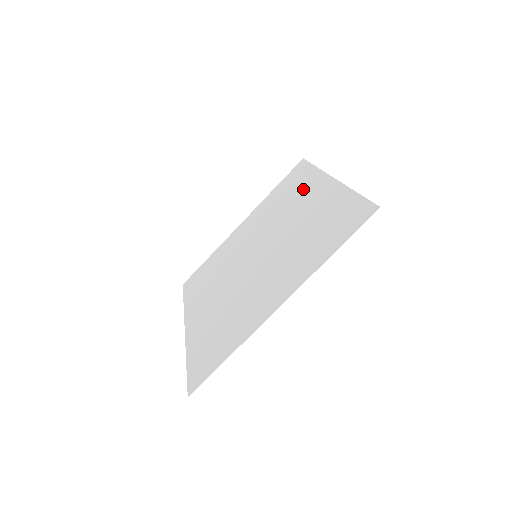
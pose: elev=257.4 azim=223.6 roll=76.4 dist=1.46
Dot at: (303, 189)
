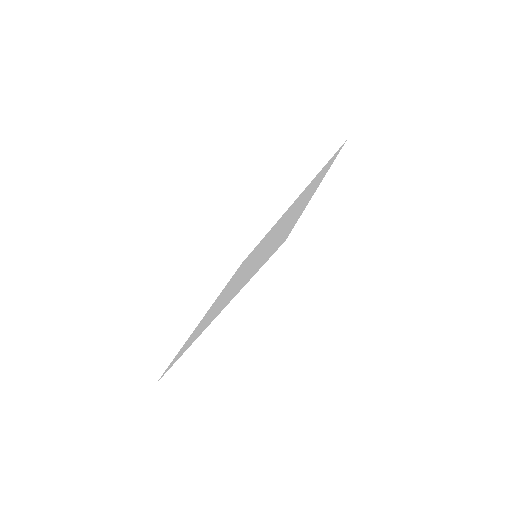
Dot at: (313, 185)
